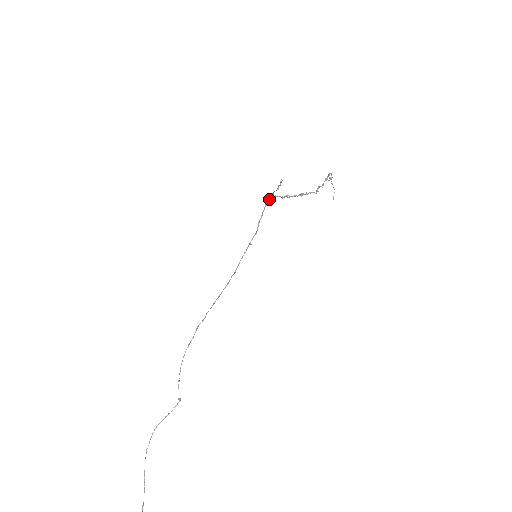
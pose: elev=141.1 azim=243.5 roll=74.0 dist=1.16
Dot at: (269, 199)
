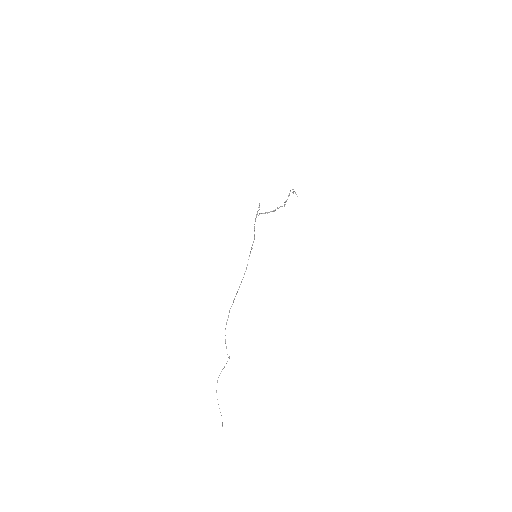
Dot at: (256, 216)
